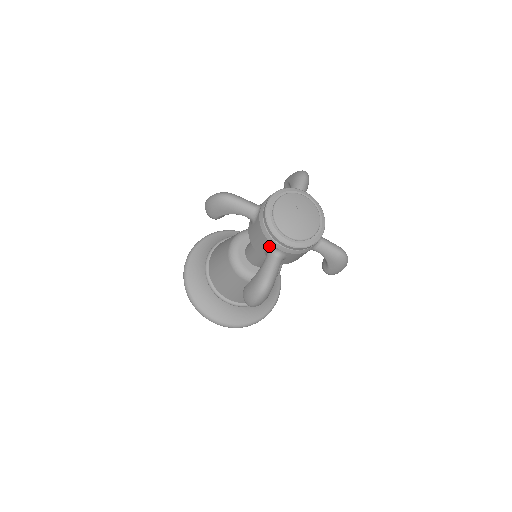
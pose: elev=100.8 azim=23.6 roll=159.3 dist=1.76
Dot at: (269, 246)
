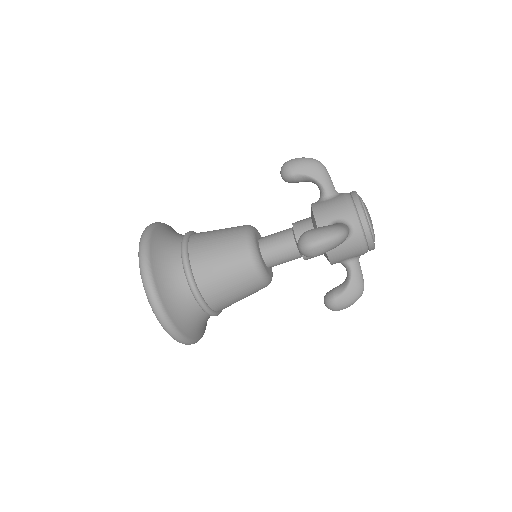
Dot at: (345, 217)
